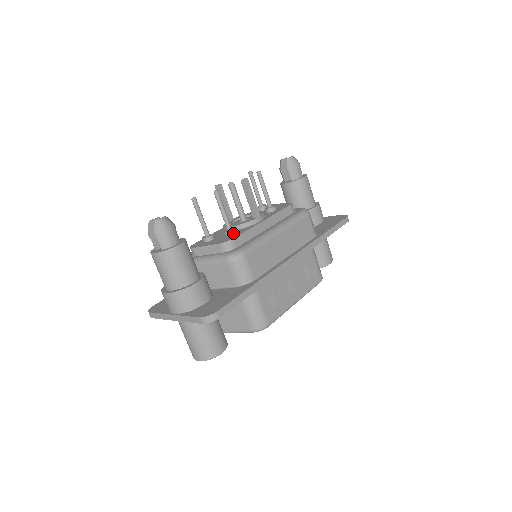
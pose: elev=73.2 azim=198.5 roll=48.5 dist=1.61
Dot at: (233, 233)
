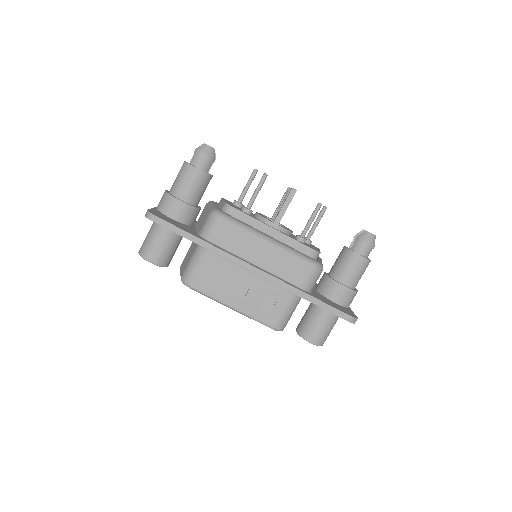
Dot at: (245, 211)
